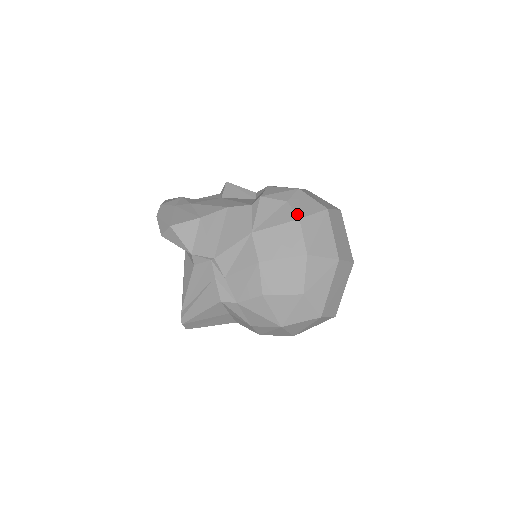
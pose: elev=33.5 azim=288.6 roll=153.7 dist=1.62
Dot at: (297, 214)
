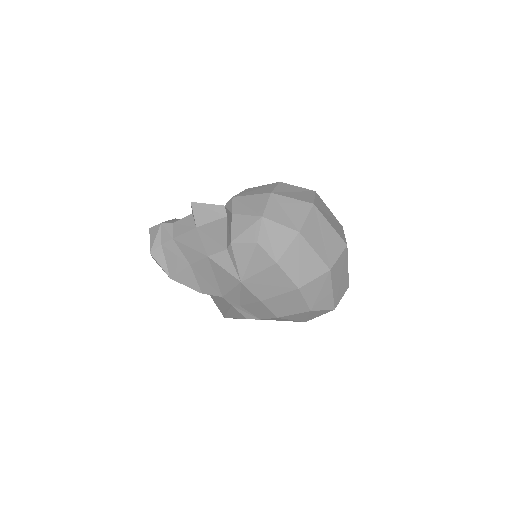
Dot at: (272, 257)
